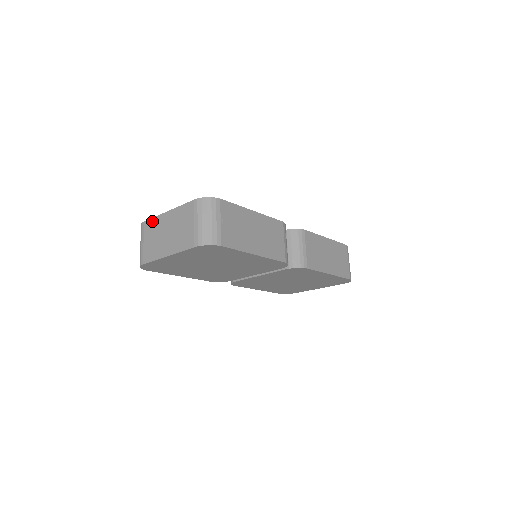
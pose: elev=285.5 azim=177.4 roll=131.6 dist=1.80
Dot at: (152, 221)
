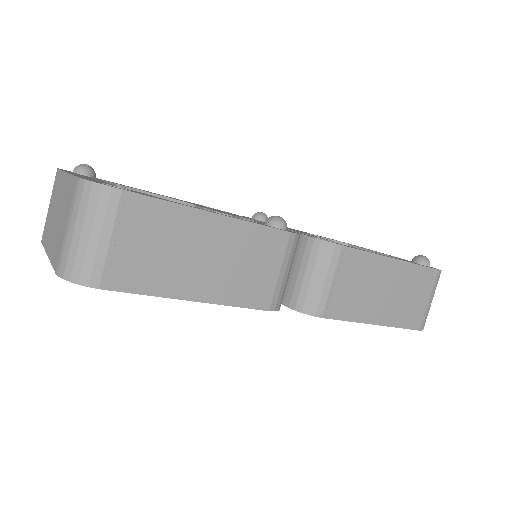
Dot at: (58, 175)
